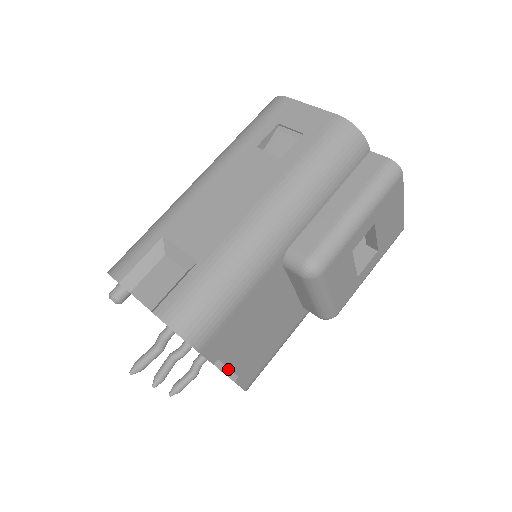
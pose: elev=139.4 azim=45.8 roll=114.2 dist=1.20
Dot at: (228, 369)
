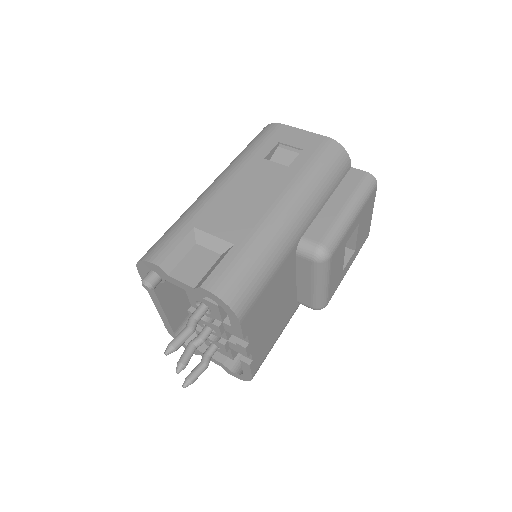
Dot at: (249, 349)
